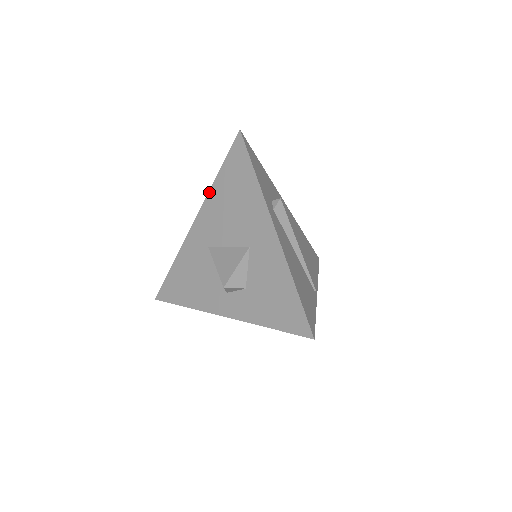
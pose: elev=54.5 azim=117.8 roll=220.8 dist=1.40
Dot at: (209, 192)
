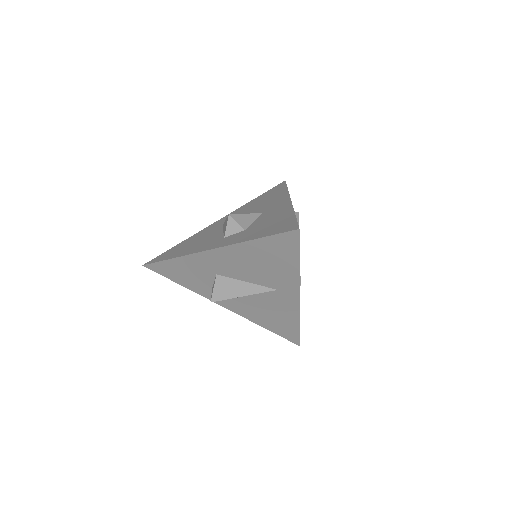
Dot at: (242, 206)
